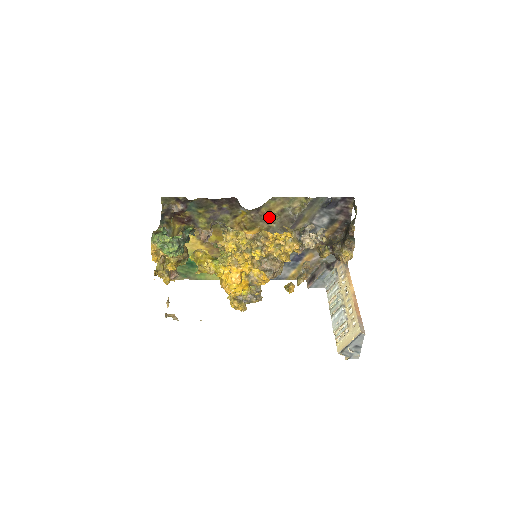
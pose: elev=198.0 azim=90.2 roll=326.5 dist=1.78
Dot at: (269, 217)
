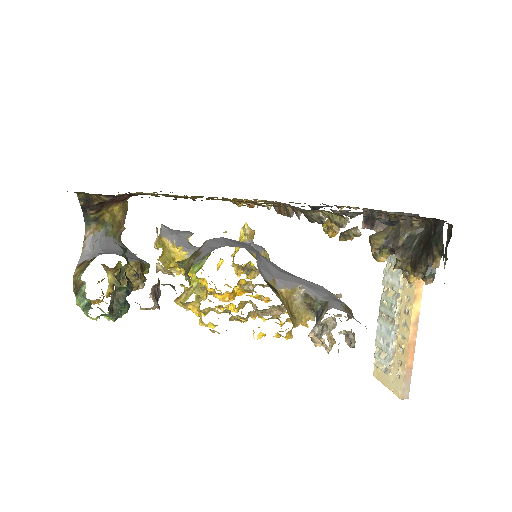
Dot at: occluded
